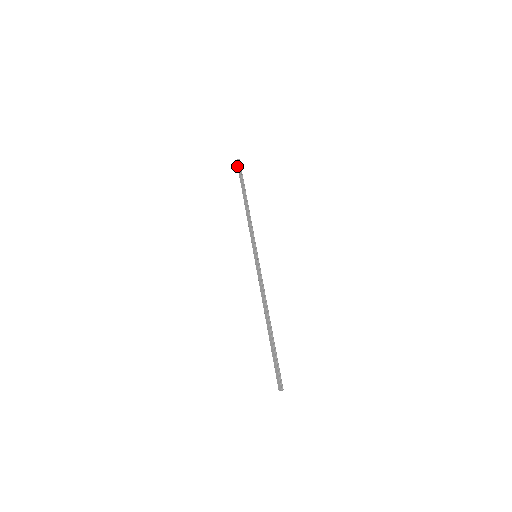
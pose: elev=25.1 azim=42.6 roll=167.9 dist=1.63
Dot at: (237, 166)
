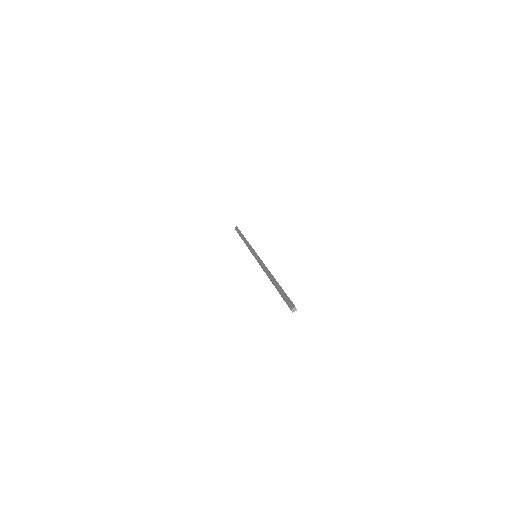
Dot at: occluded
